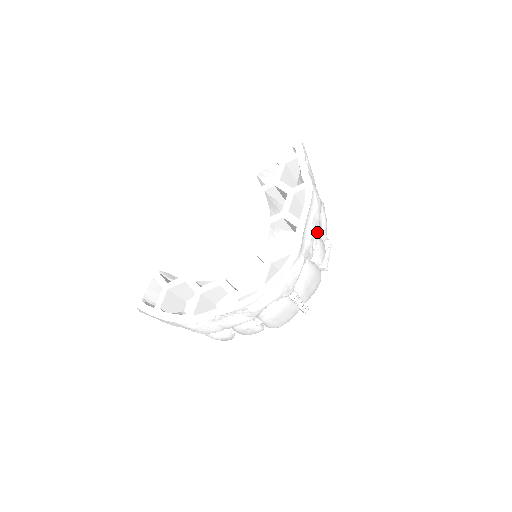
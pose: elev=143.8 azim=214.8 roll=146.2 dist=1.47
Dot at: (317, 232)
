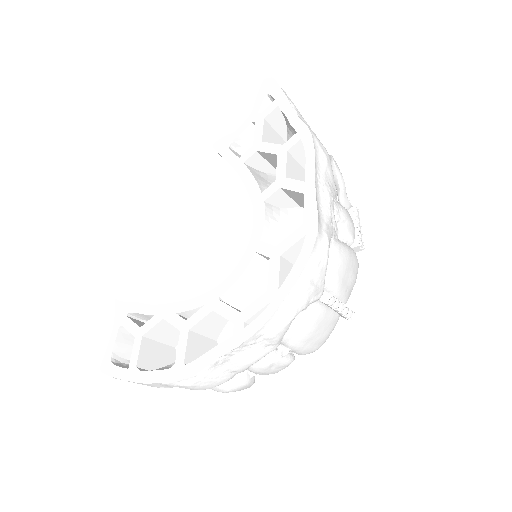
Dot at: (335, 196)
